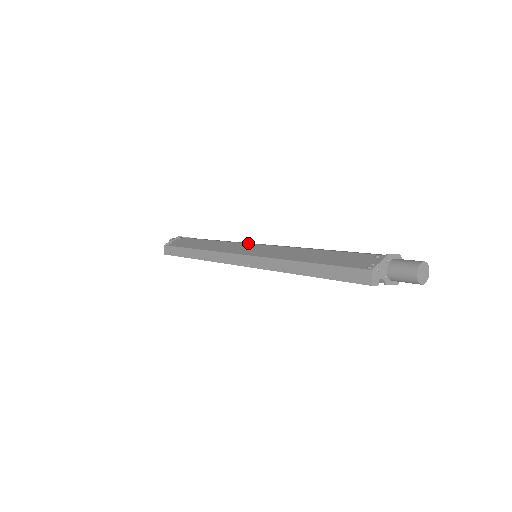
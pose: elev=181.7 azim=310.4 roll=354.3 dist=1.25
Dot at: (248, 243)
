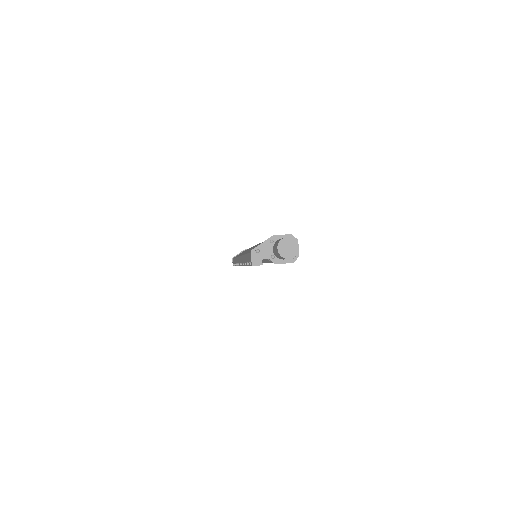
Dot at: occluded
